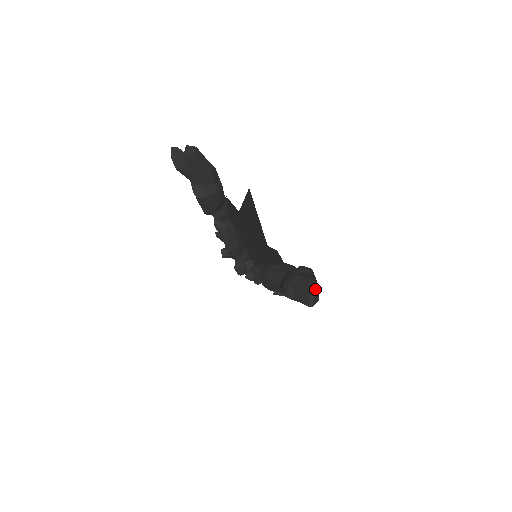
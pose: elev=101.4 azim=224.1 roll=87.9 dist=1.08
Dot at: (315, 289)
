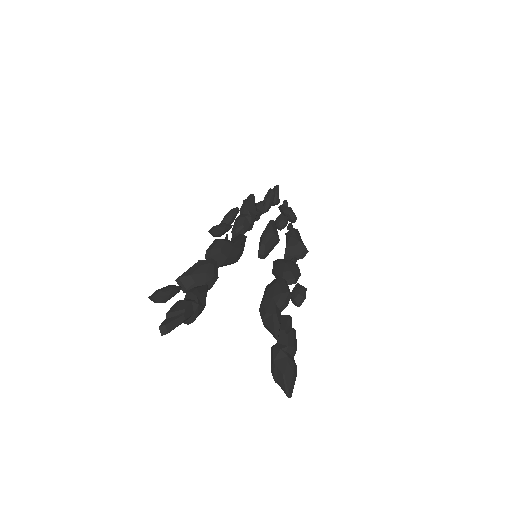
Dot at: (289, 380)
